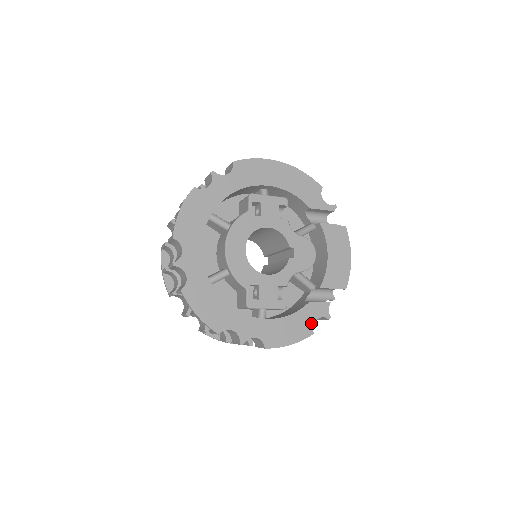
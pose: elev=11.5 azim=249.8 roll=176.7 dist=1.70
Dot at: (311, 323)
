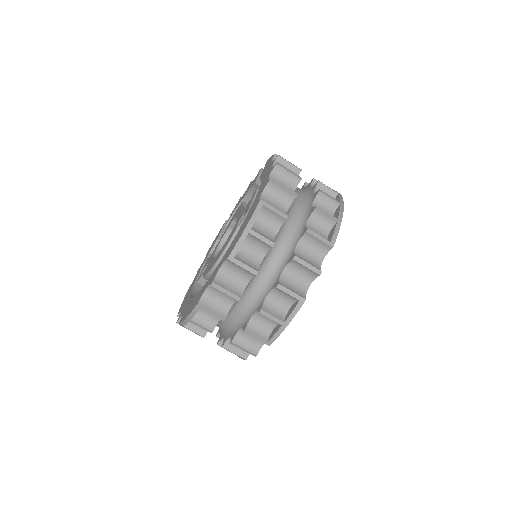
Dot at: occluded
